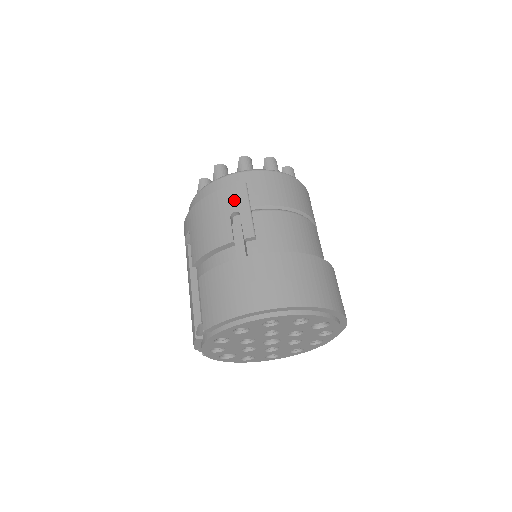
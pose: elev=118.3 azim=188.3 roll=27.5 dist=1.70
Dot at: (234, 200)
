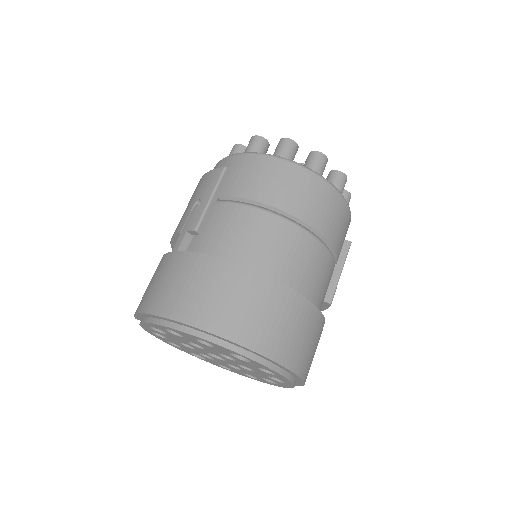
Dot at: (206, 186)
